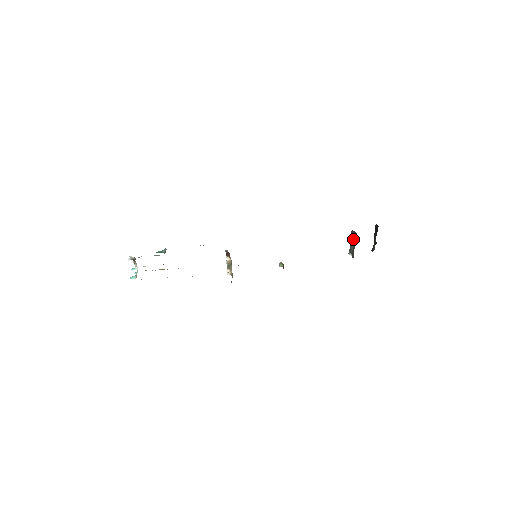
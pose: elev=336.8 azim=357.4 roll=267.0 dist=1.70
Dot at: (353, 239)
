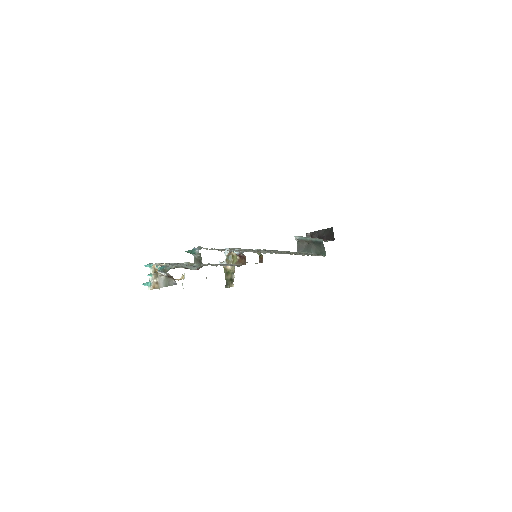
Dot at: (315, 245)
